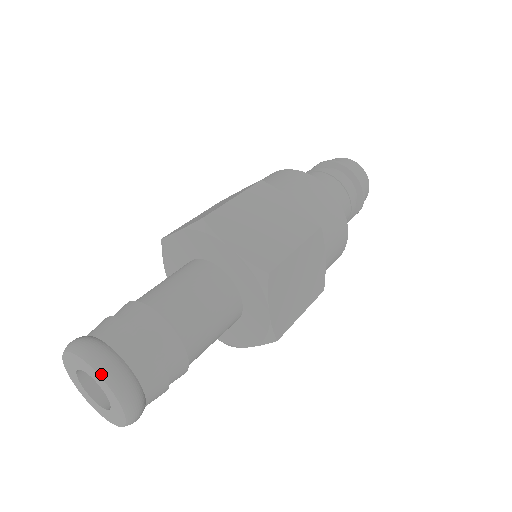
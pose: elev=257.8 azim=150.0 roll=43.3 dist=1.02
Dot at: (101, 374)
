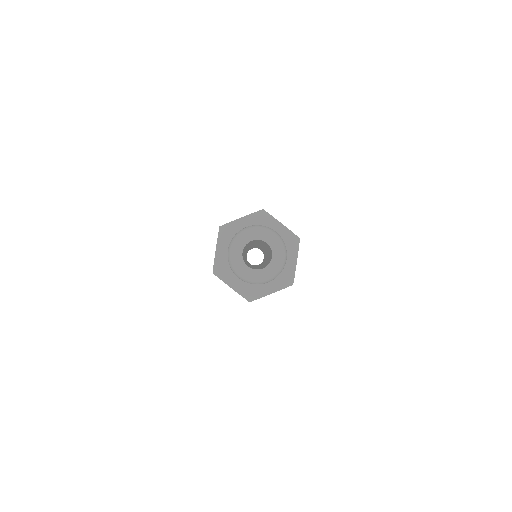
Dot at: (278, 235)
